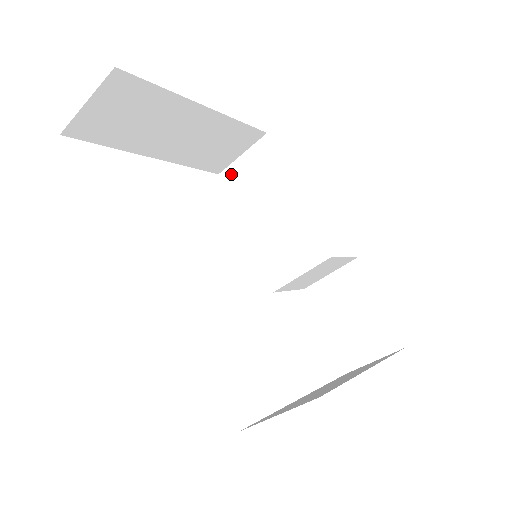
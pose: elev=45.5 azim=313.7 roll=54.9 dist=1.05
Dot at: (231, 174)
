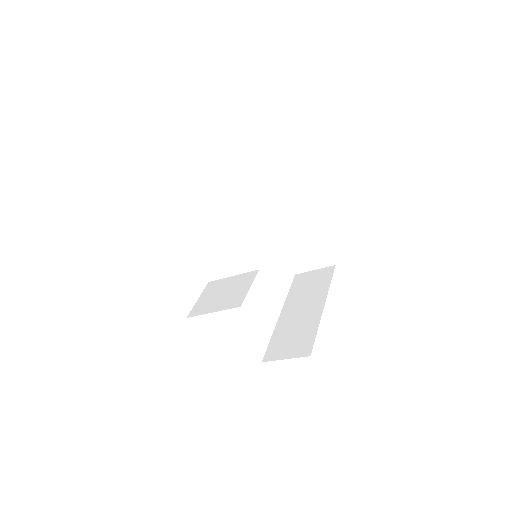
Dot at: (216, 164)
